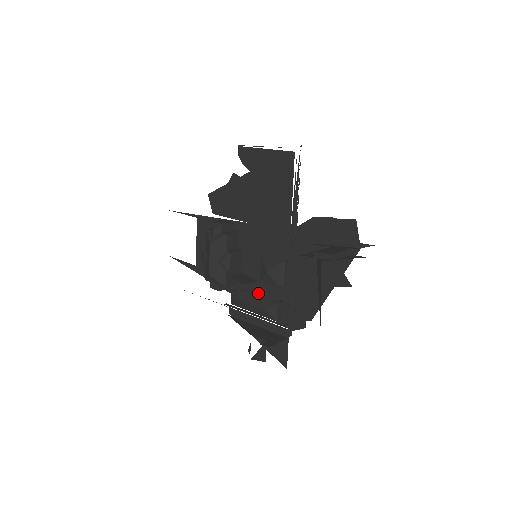
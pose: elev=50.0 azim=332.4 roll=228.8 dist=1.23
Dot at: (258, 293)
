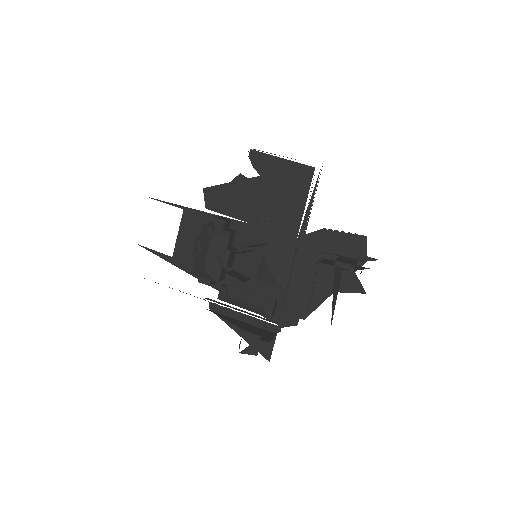
Dot at: (253, 291)
